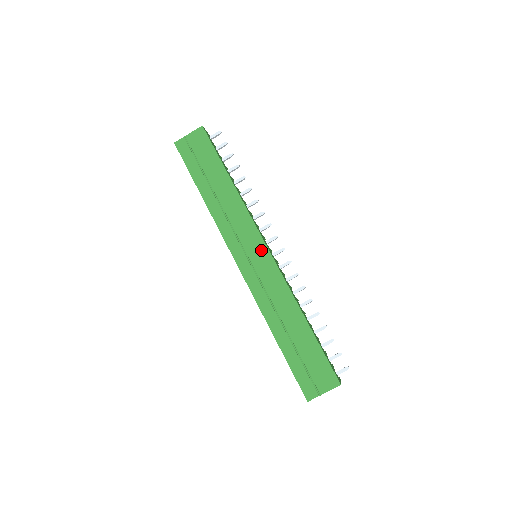
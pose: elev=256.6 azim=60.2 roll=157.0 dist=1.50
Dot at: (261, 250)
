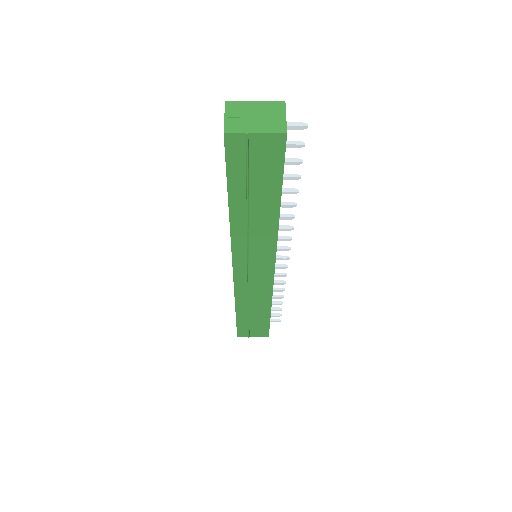
Dot at: (267, 270)
